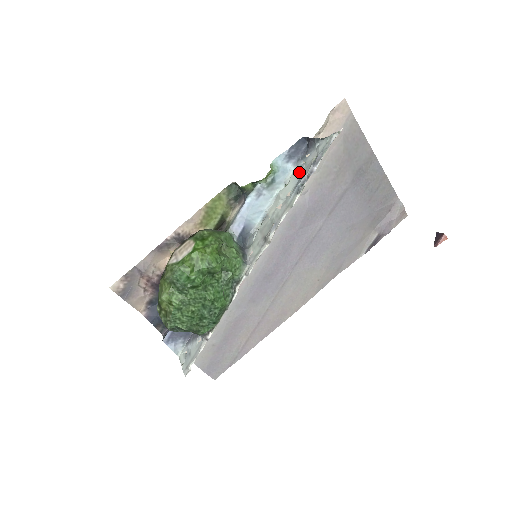
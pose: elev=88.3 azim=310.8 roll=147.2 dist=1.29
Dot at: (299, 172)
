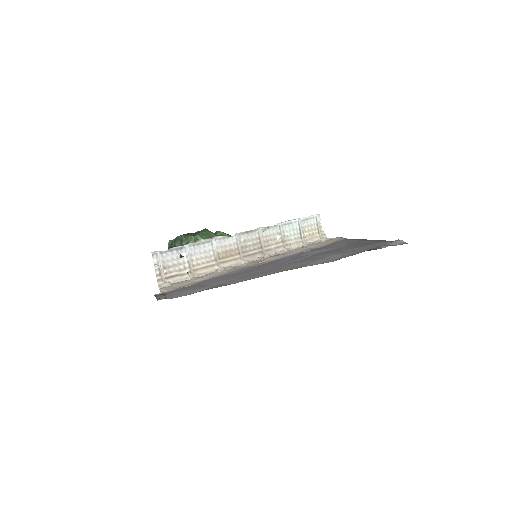
Dot at: (296, 234)
